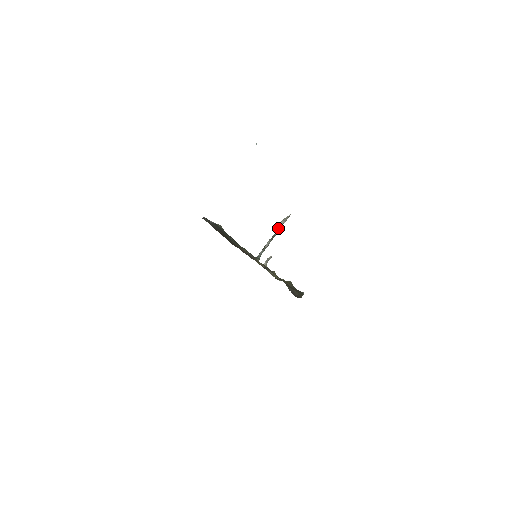
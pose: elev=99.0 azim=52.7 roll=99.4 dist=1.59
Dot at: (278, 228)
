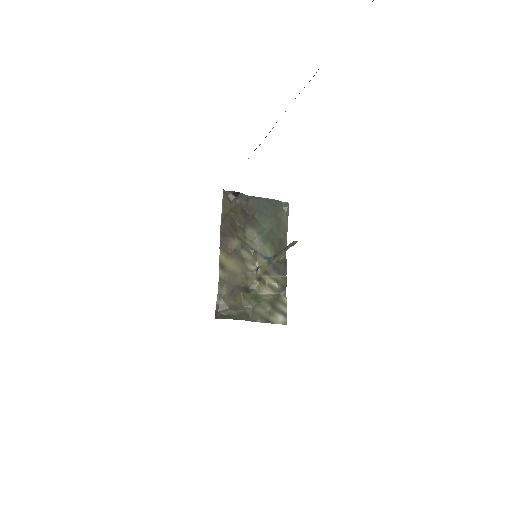
Dot at: (287, 246)
